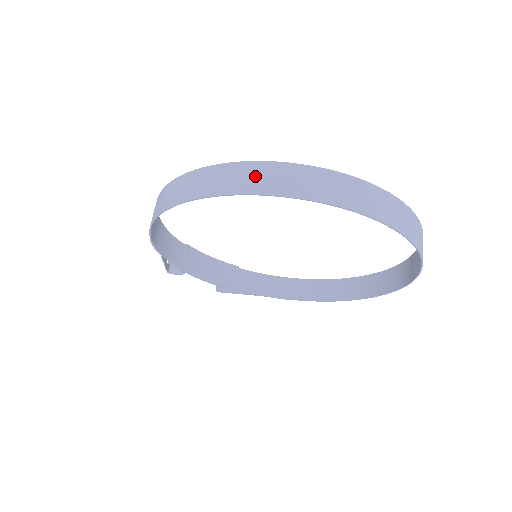
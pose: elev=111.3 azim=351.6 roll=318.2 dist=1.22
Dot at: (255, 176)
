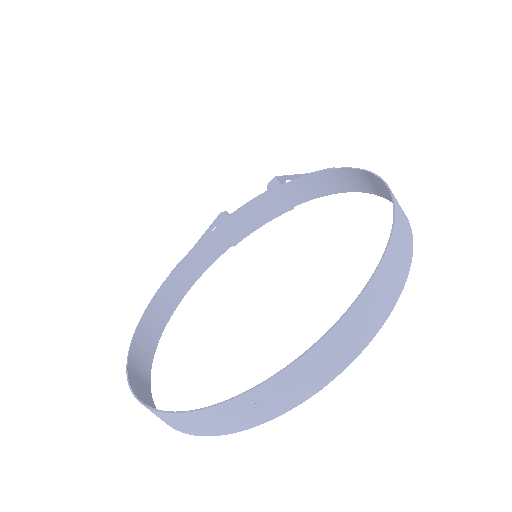
Dot at: occluded
